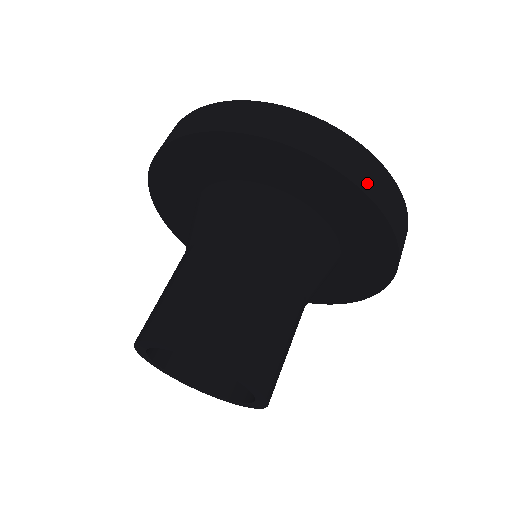
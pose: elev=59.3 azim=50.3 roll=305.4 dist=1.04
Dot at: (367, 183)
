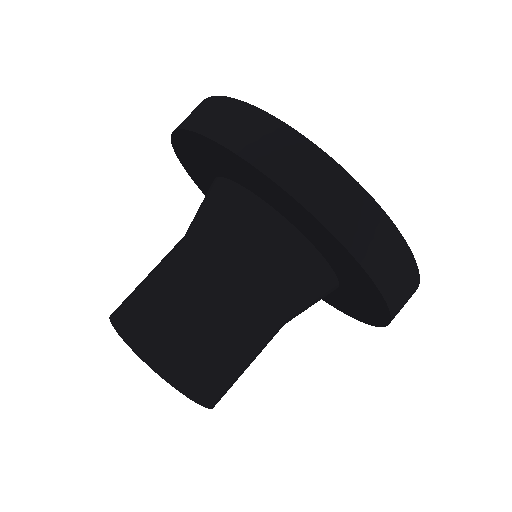
Dot at: (376, 264)
